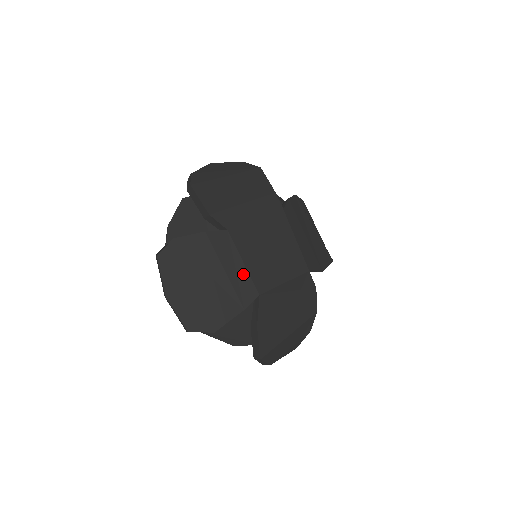
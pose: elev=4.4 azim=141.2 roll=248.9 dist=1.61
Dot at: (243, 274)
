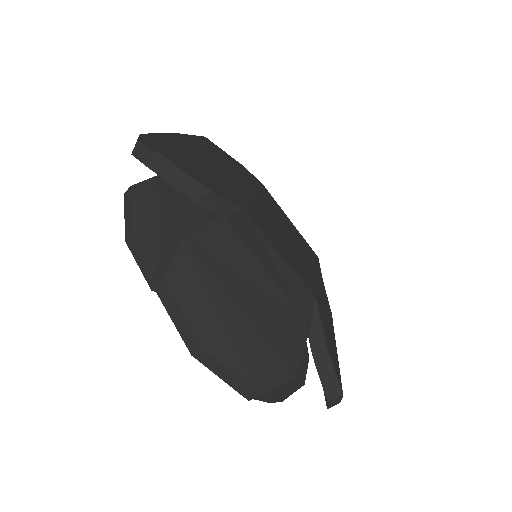
Dot at: (287, 272)
